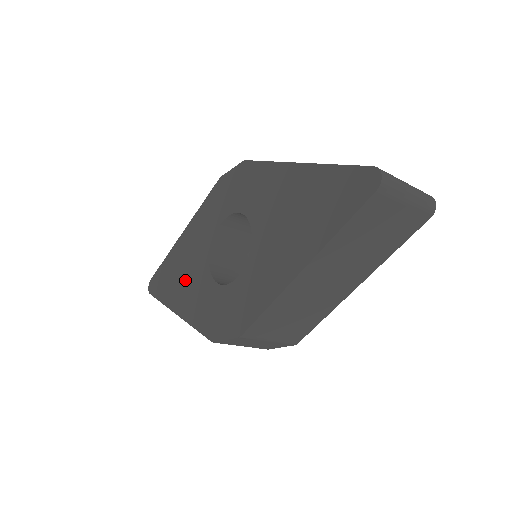
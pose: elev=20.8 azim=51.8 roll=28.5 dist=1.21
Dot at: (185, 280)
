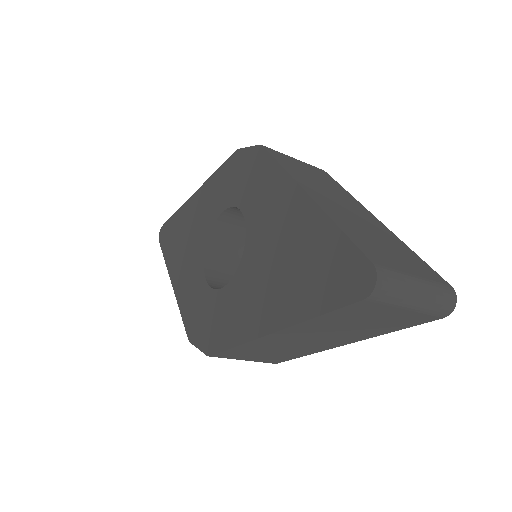
Dot at: (185, 252)
